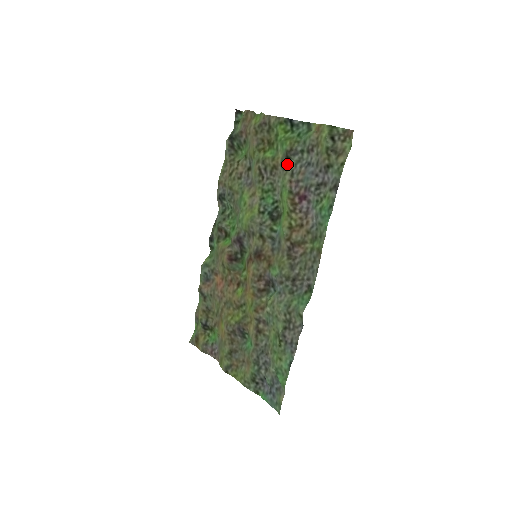
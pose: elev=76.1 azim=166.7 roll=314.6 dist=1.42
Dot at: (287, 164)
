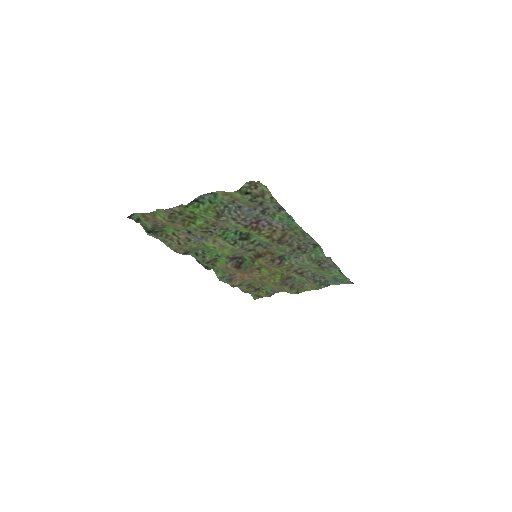
Dot at: (222, 218)
